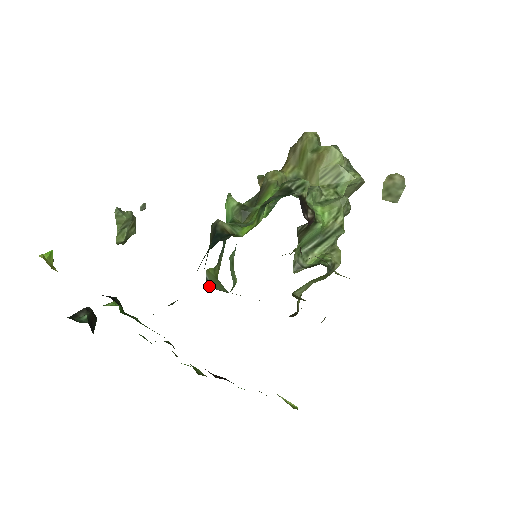
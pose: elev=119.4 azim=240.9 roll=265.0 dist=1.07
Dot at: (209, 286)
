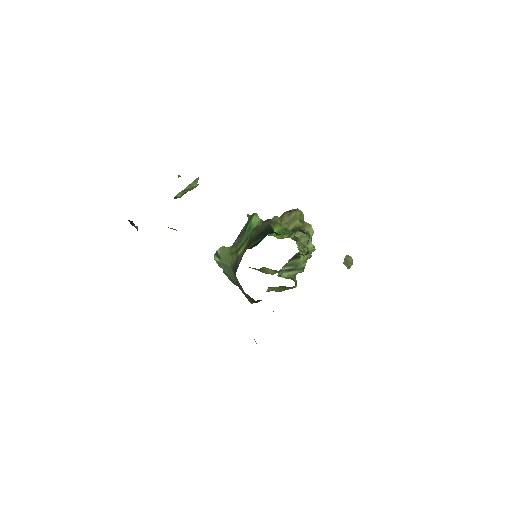
Dot at: (214, 257)
